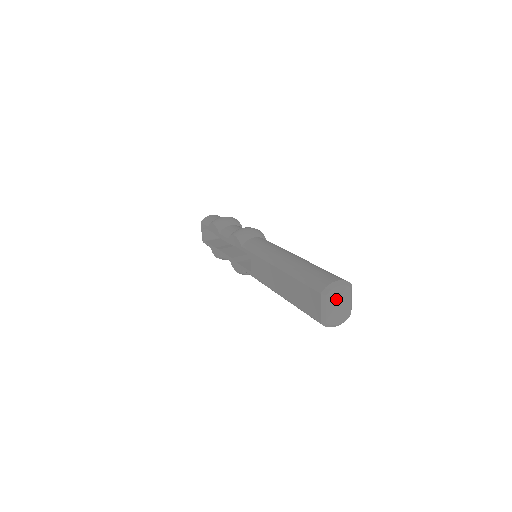
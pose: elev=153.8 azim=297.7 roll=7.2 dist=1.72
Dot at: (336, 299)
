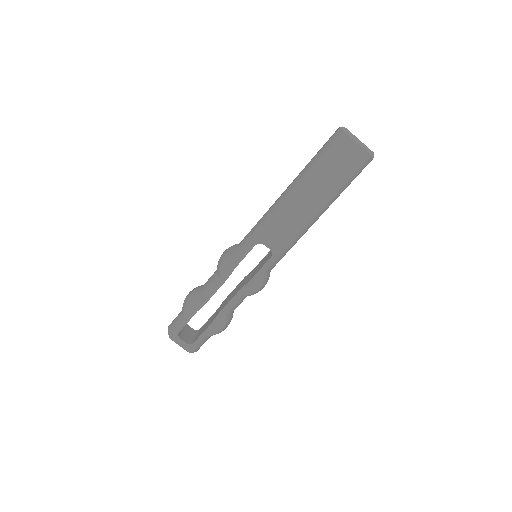
Dot at: occluded
